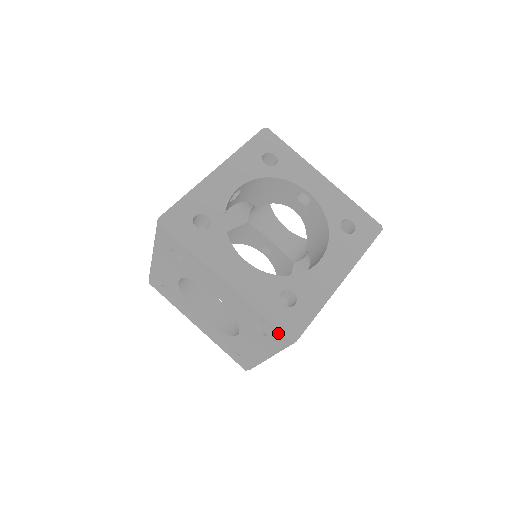
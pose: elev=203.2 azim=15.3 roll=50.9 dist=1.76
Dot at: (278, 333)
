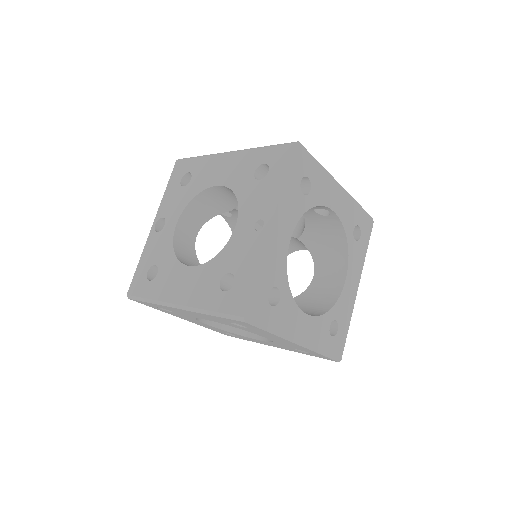
Dot at: occluded
